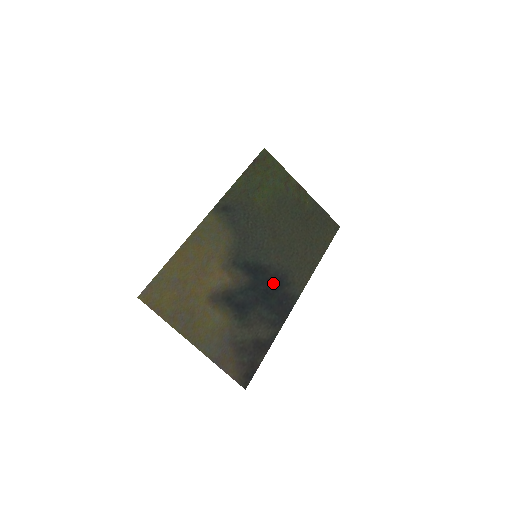
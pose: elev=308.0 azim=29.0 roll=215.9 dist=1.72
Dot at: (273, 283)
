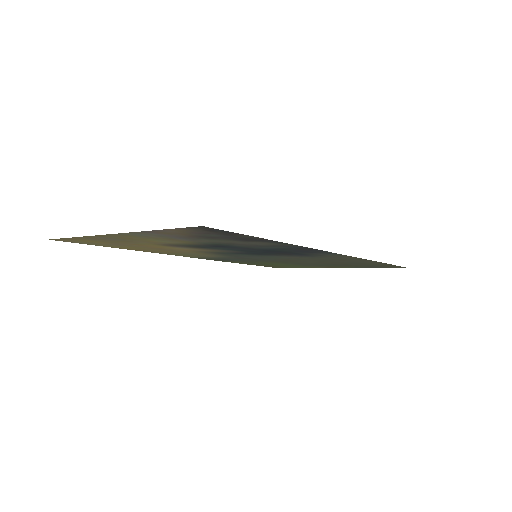
Dot at: occluded
